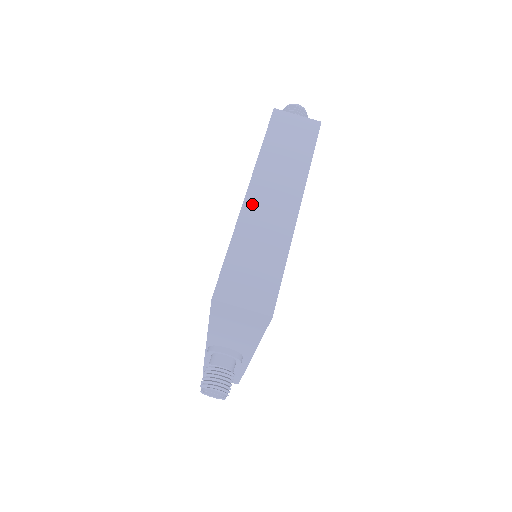
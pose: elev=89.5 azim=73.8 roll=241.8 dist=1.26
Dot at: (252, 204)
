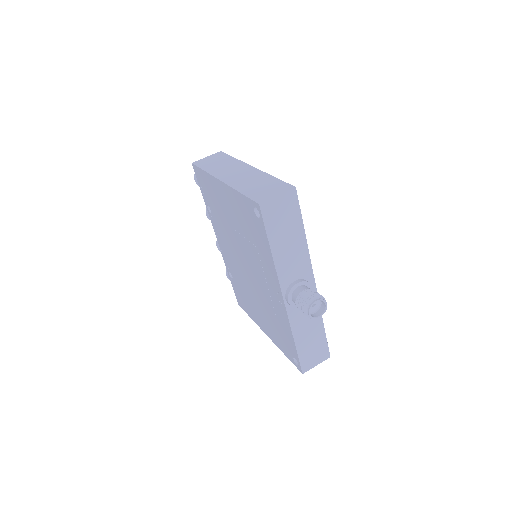
Dot at: (229, 180)
